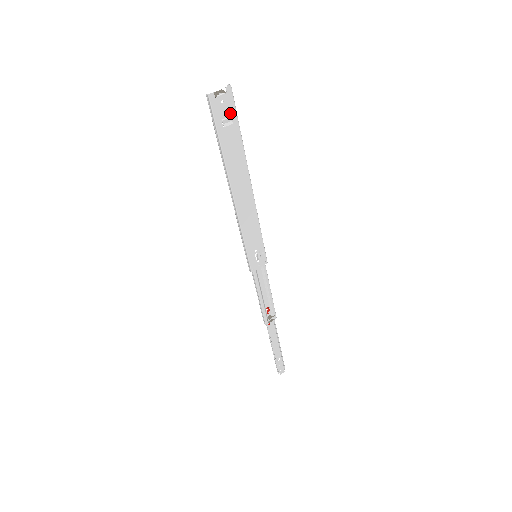
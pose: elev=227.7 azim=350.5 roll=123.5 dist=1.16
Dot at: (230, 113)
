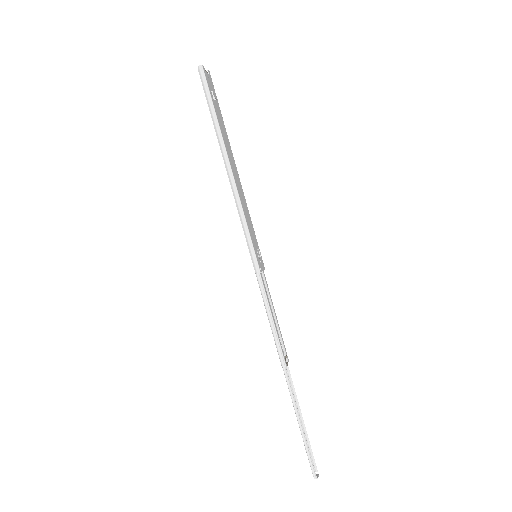
Dot at: (213, 92)
